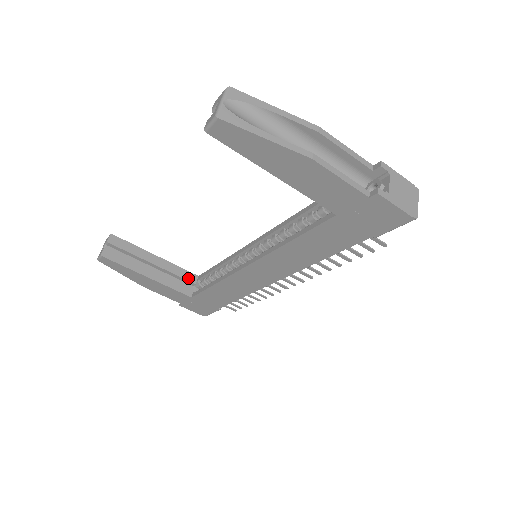
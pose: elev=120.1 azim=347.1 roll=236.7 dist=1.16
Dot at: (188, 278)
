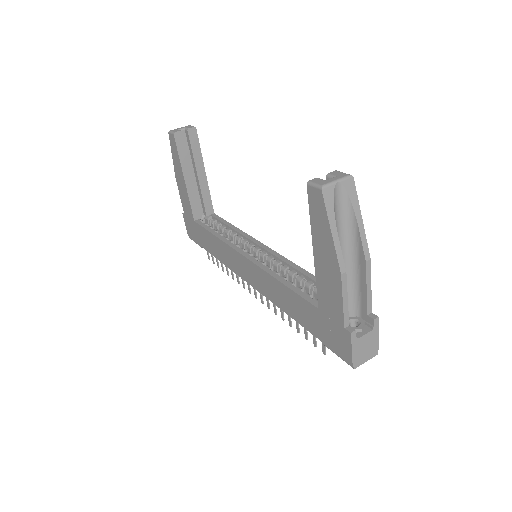
Dot at: (207, 207)
